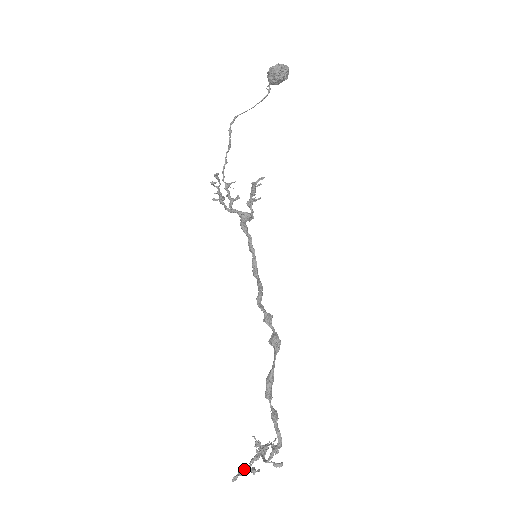
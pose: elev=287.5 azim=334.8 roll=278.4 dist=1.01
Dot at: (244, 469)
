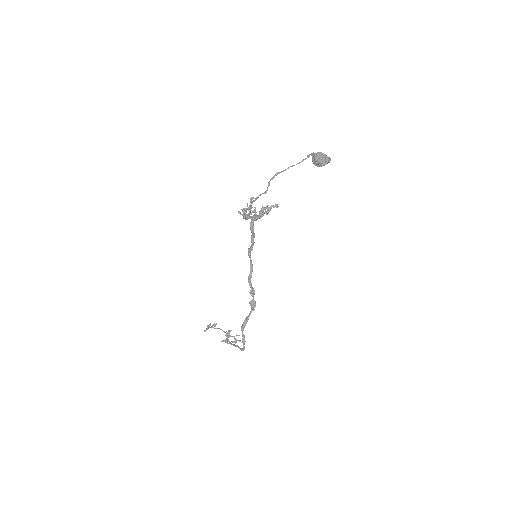
Dot at: (211, 327)
